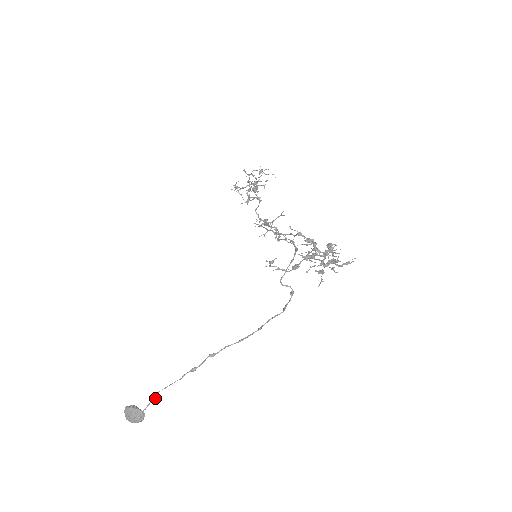
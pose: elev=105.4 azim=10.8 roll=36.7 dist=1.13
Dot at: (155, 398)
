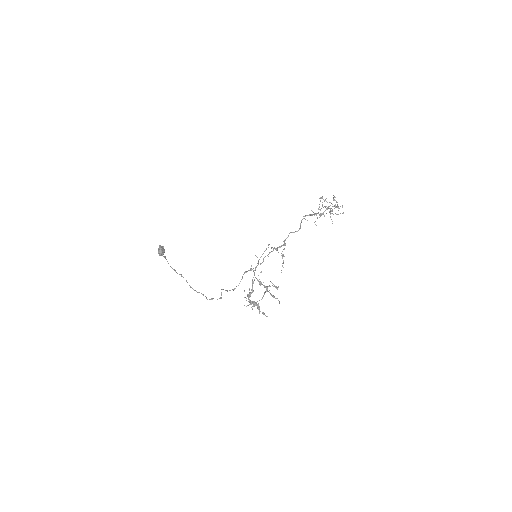
Dot at: (165, 258)
